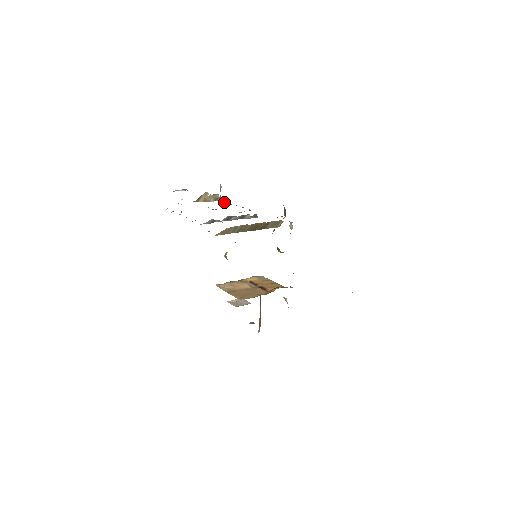
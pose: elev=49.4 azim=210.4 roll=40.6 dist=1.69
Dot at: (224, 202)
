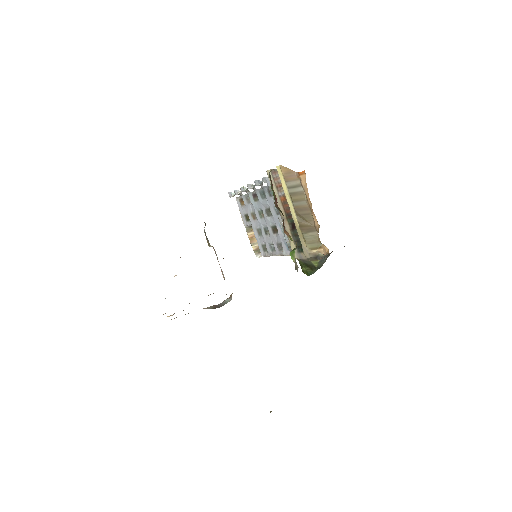
Dot at: (265, 250)
